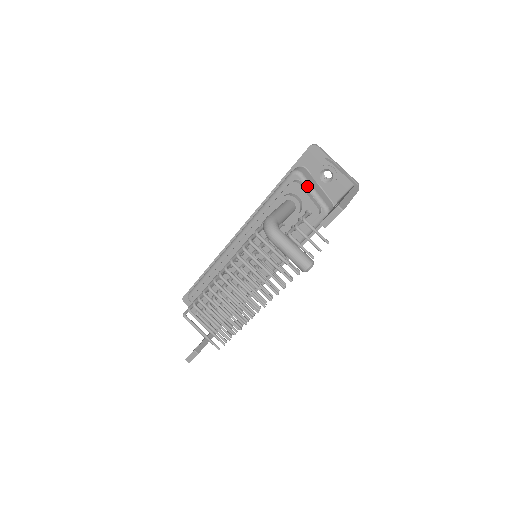
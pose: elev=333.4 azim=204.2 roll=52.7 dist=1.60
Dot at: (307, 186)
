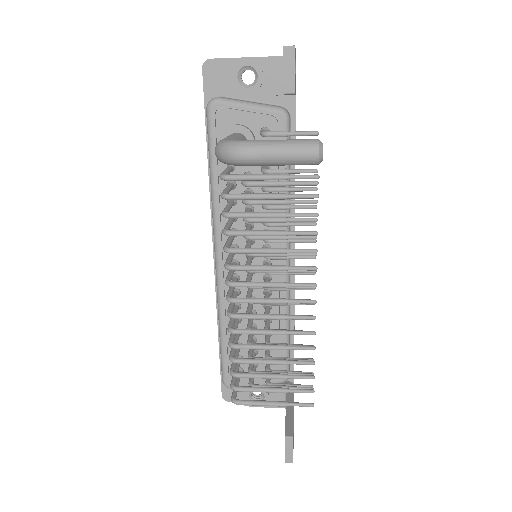
Dot at: (236, 105)
